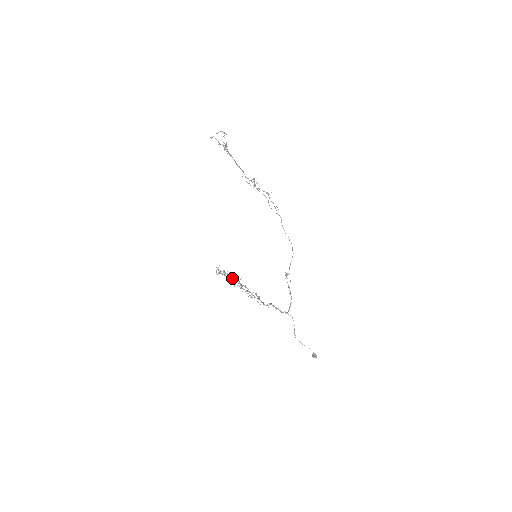
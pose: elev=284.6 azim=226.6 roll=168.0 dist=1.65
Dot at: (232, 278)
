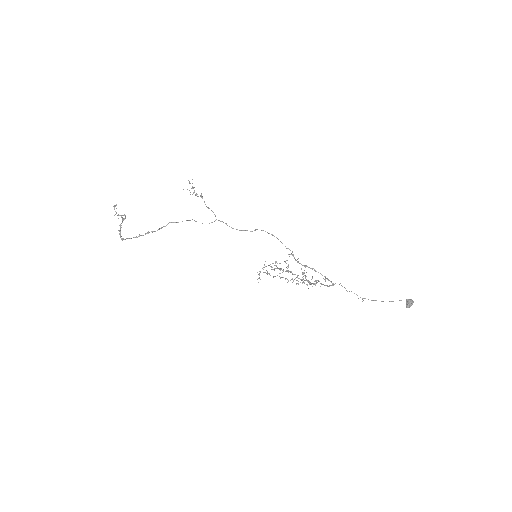
Dot at: occluded
